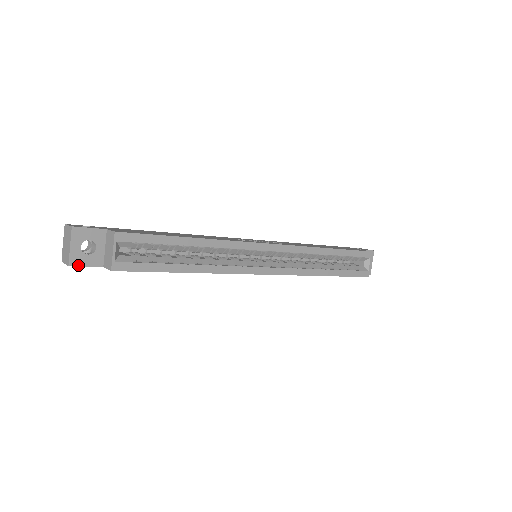
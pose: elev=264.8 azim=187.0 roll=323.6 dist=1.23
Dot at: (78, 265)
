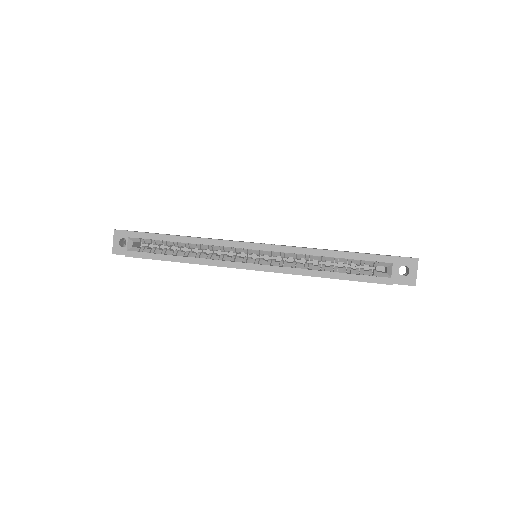
Dot at: (117, 254)
